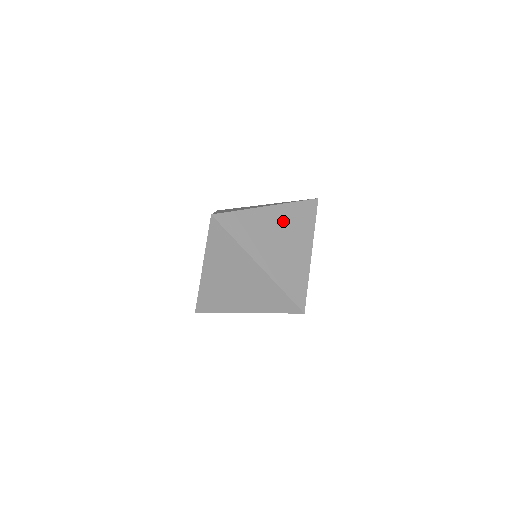
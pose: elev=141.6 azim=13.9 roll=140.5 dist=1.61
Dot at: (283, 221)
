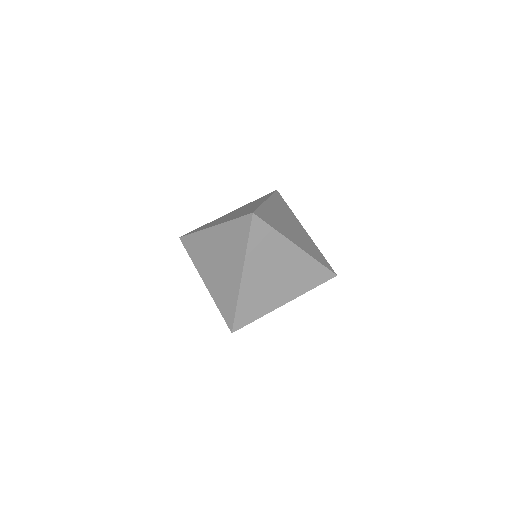
Dot at: (260, 266)
